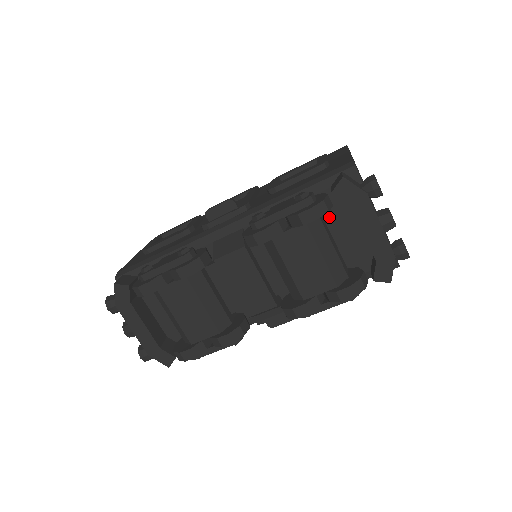
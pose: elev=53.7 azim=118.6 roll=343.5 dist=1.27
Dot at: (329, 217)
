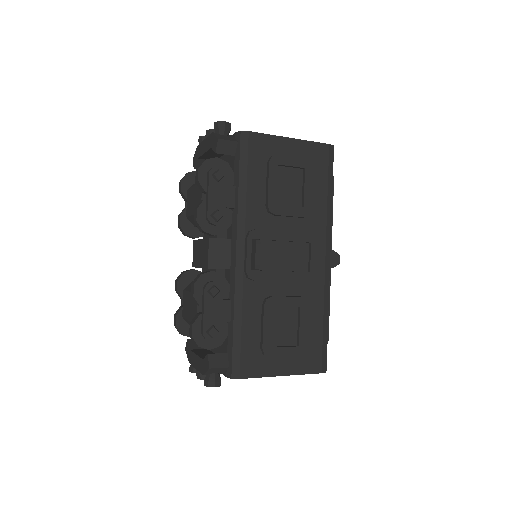
Dot at: occluded
